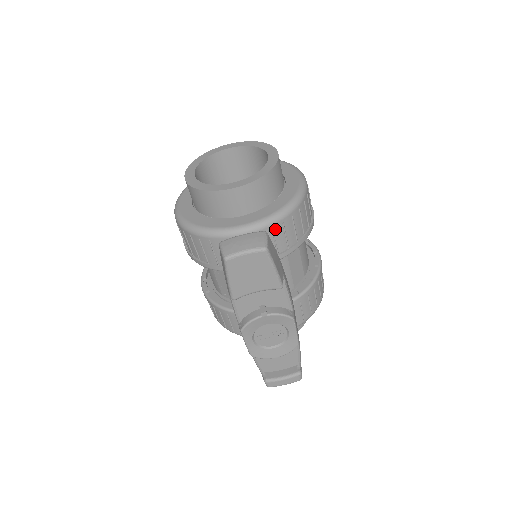
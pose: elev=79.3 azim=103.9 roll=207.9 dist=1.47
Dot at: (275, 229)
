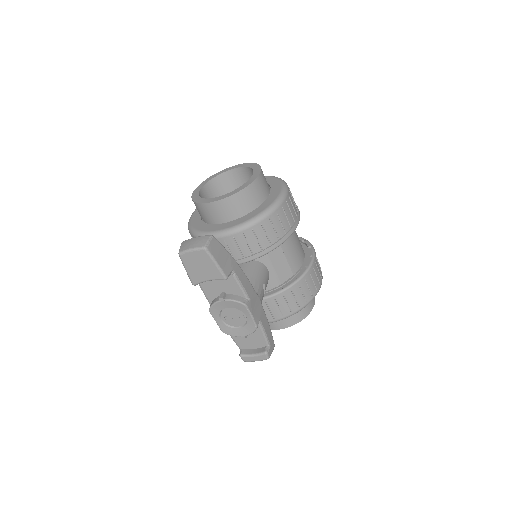
Dot at: (246, 234)
